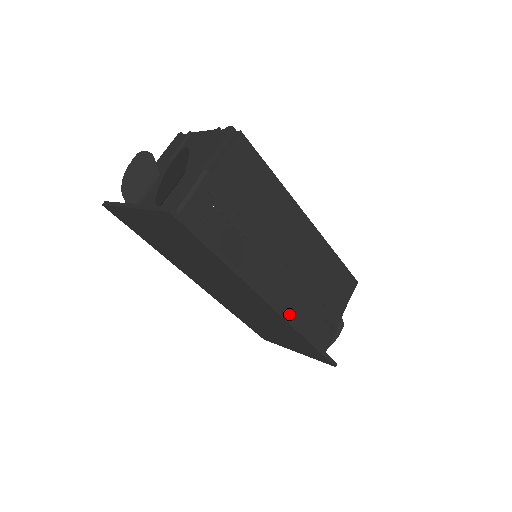
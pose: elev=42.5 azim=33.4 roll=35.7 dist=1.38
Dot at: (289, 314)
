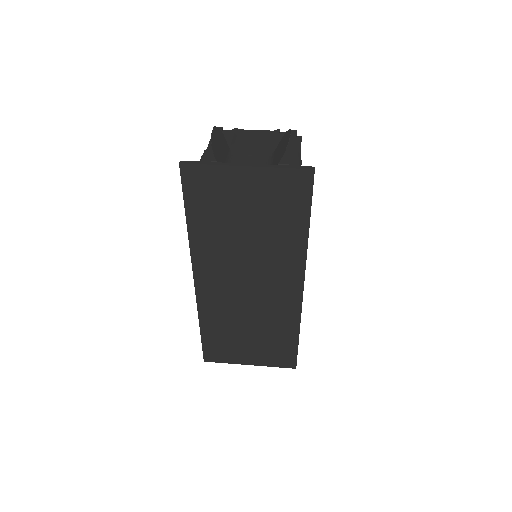
Dot at: occluded
